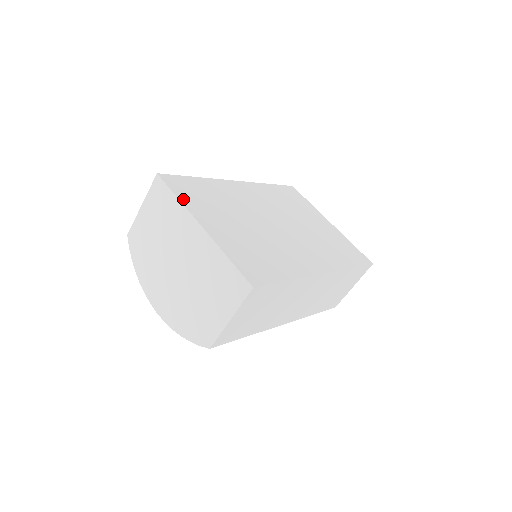
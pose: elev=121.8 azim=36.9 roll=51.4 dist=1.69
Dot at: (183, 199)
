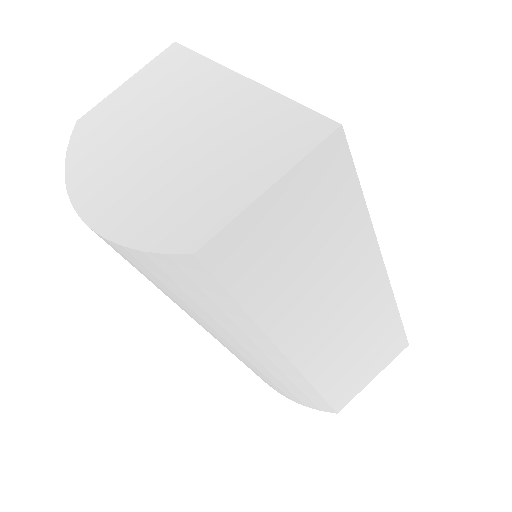
Dot at: occluded
